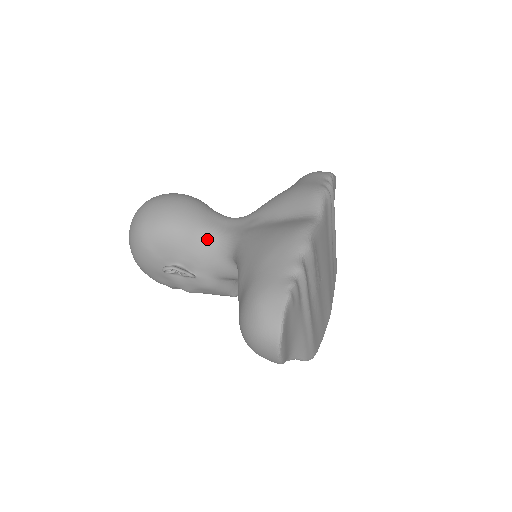
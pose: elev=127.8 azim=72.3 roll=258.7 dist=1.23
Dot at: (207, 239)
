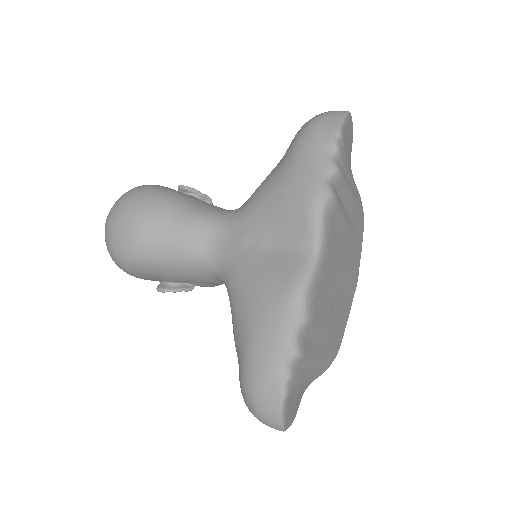
Dot at: (192, 262)
